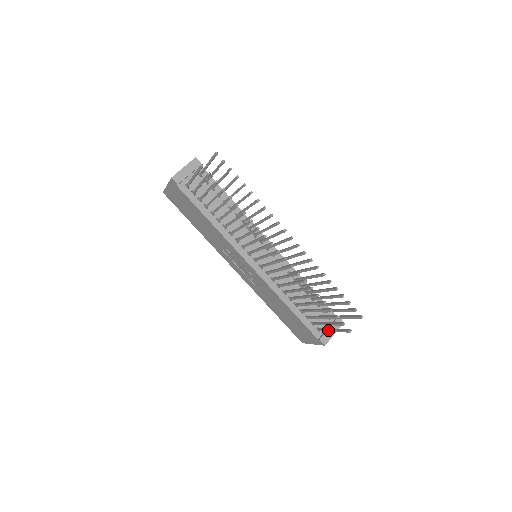
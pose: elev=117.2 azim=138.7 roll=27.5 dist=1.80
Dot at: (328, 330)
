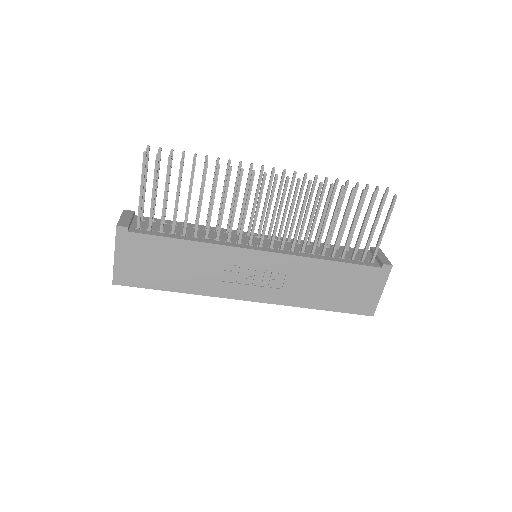
Dot at: (379, 239)
